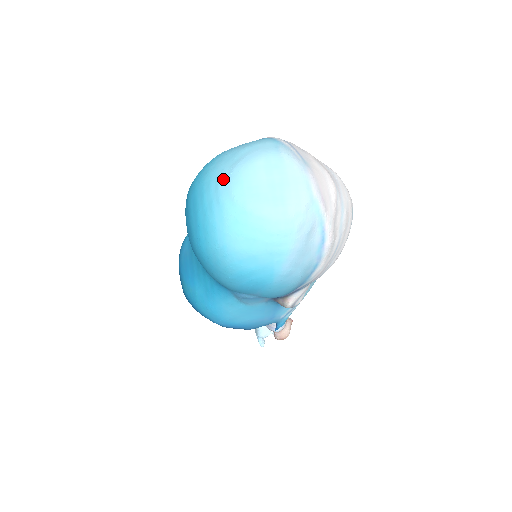
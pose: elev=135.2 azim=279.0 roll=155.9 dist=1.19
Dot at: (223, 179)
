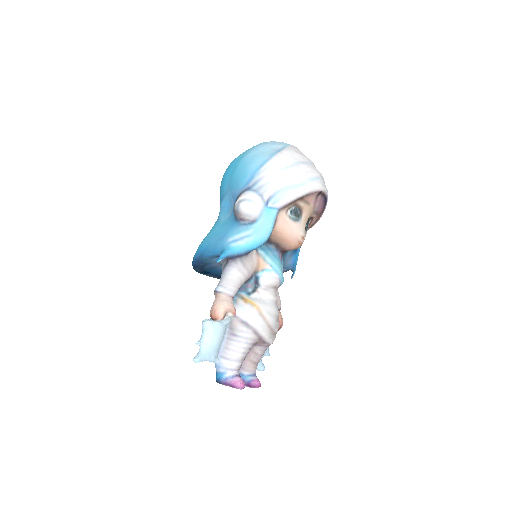
Dot at: occluded
